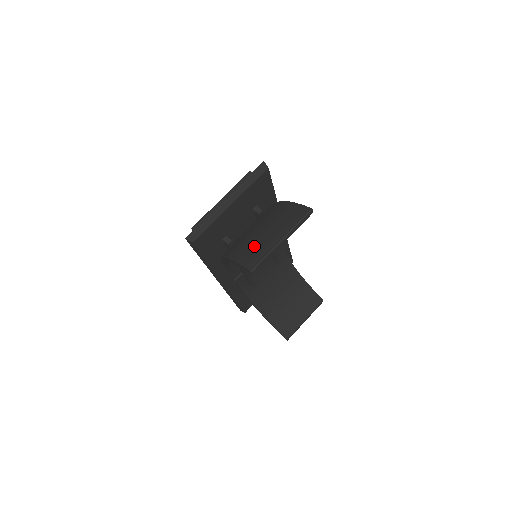
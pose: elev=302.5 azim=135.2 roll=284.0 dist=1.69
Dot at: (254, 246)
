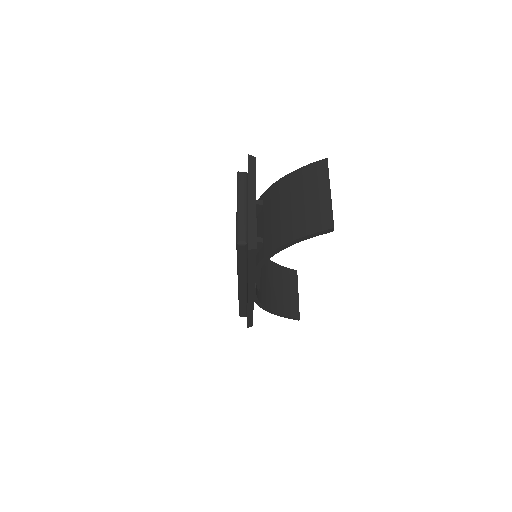
Dot at: (308, 214)
